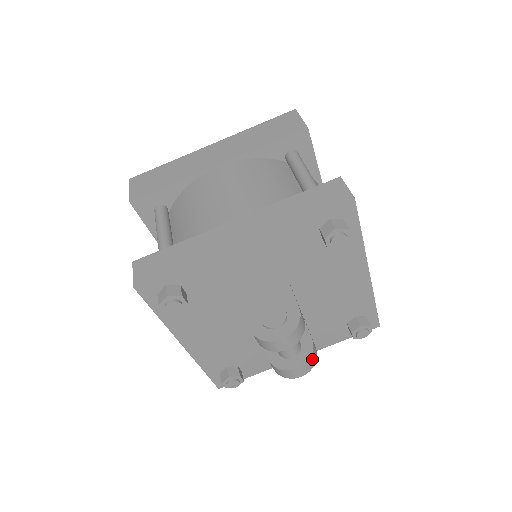
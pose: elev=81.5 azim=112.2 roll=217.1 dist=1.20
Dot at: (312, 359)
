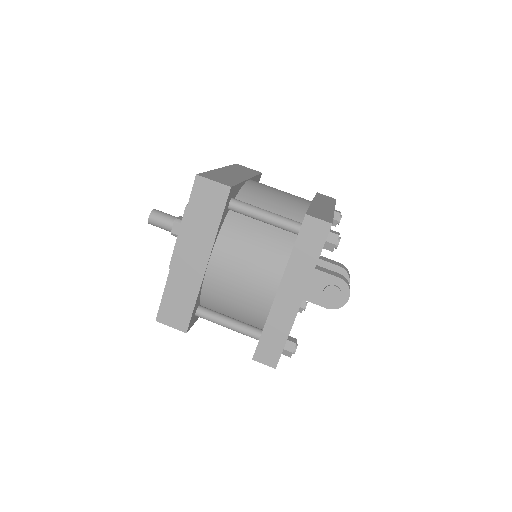
Dot at: (348, 273)
